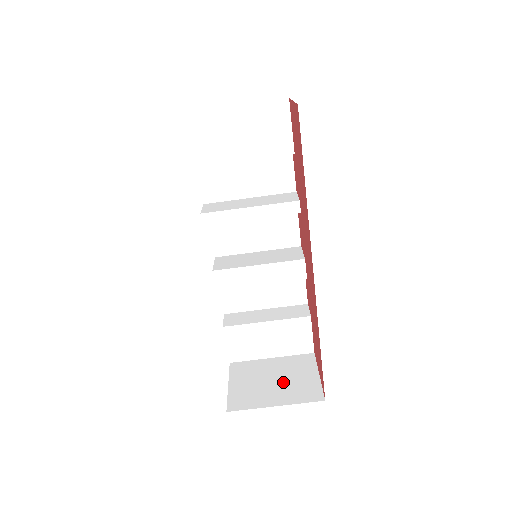
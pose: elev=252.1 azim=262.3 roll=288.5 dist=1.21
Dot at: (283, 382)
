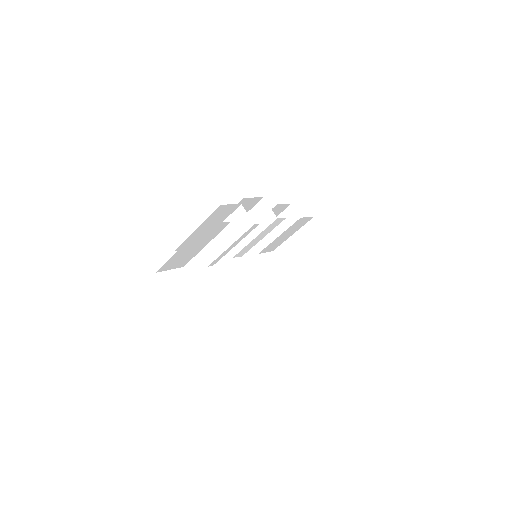
Dot at: (312, 253)
